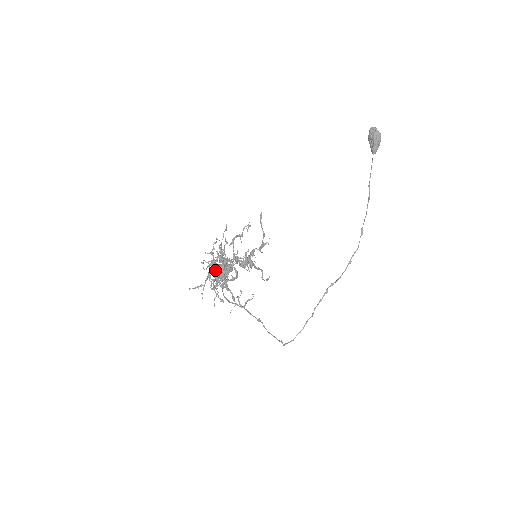
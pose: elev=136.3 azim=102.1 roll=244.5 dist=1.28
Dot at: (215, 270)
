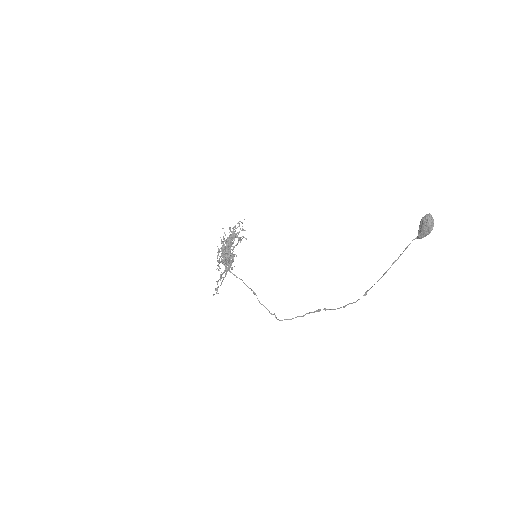
Dot at: occluded
